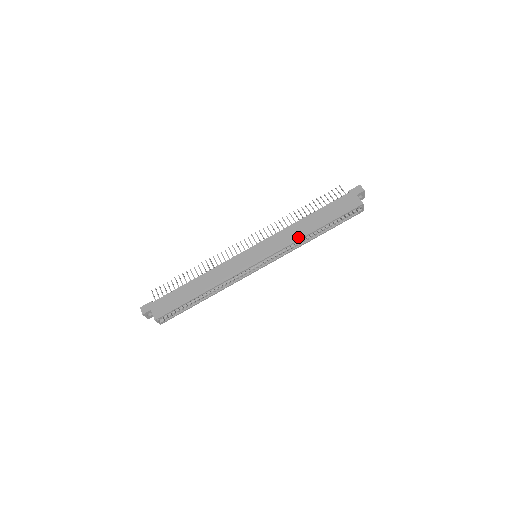
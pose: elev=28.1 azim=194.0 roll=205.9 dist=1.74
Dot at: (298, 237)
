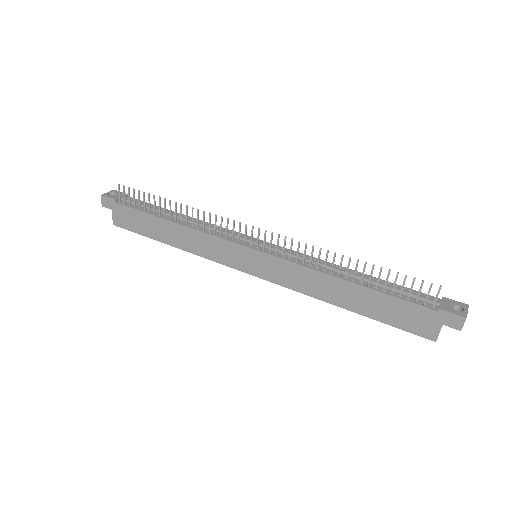
Dot at: (315, 294)
